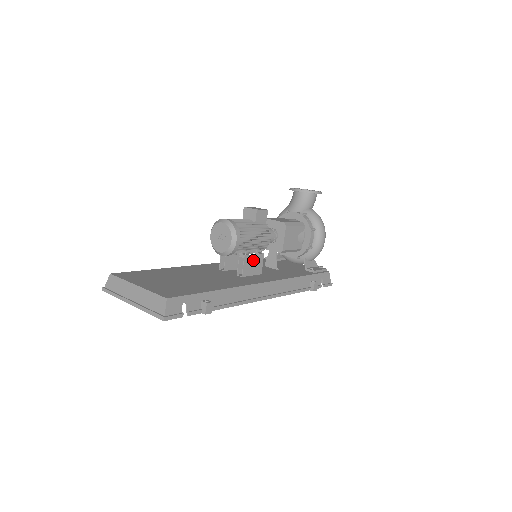
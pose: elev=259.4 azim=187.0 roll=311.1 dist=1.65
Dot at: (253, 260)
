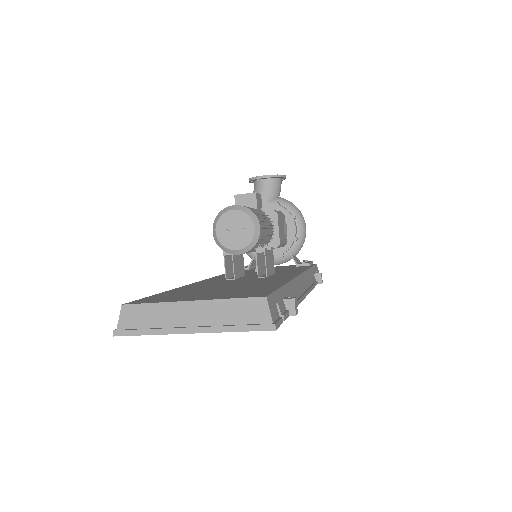
Dot at: (269, 255)
